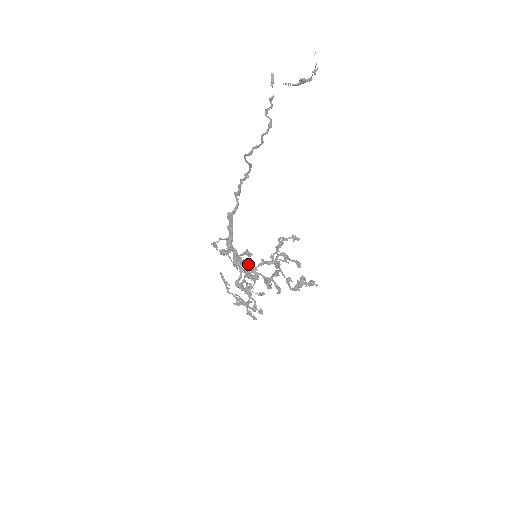
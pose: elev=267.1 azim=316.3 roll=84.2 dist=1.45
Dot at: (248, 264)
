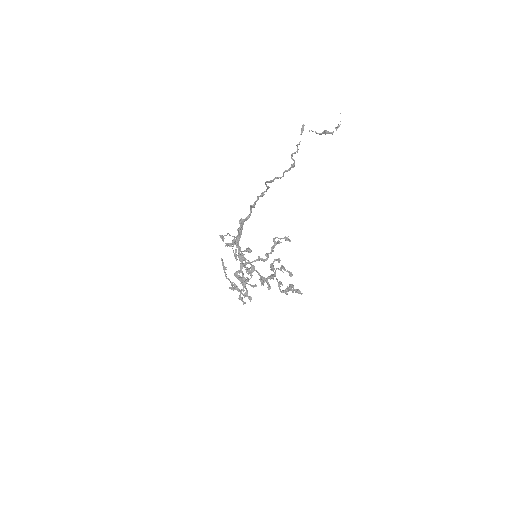
Dot at: (248, 260)
